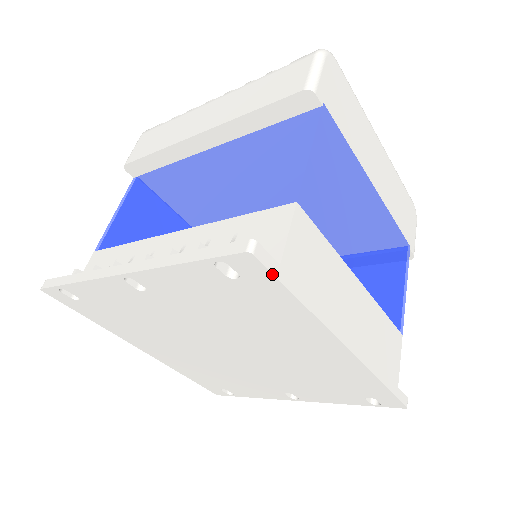
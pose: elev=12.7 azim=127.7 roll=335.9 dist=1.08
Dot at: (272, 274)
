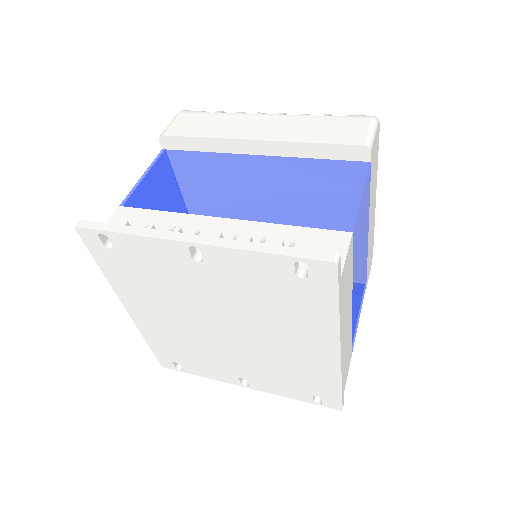
Dot at: (338, 283)
